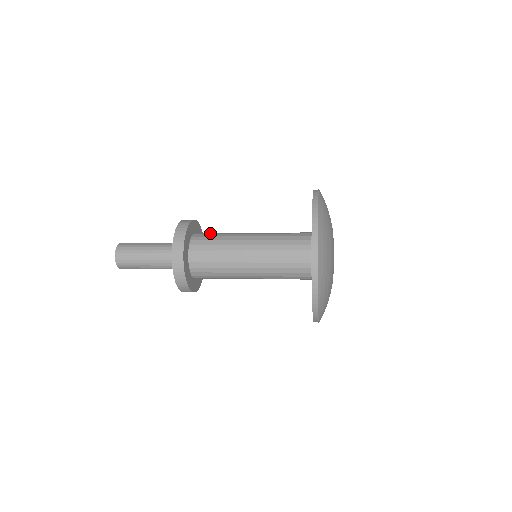
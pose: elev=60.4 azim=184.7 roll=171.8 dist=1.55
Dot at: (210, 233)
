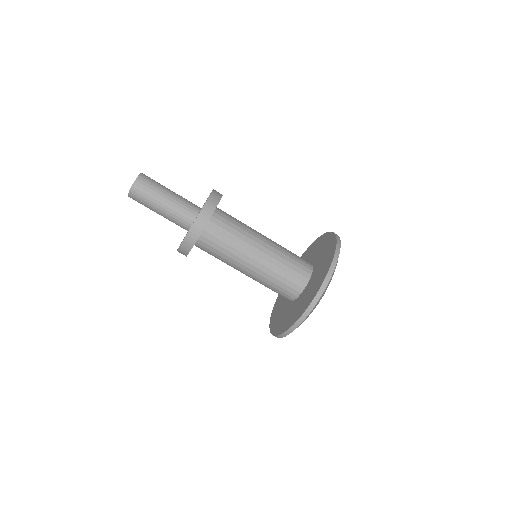
Dot at: (225, 225)
